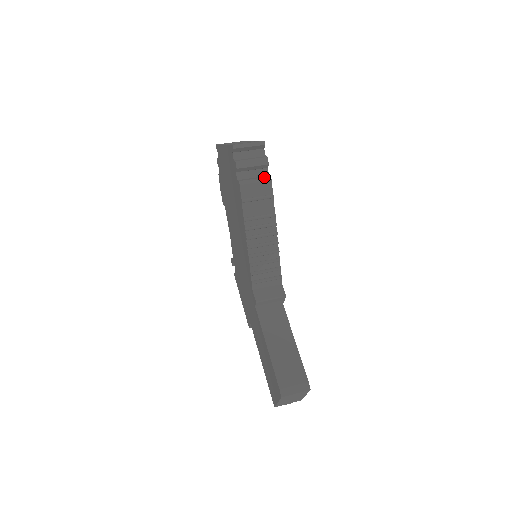
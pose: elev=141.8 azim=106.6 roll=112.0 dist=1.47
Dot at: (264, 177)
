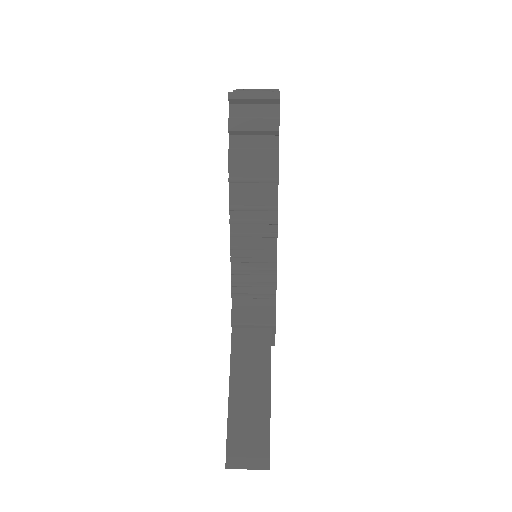
Dot at: (268, 149)
